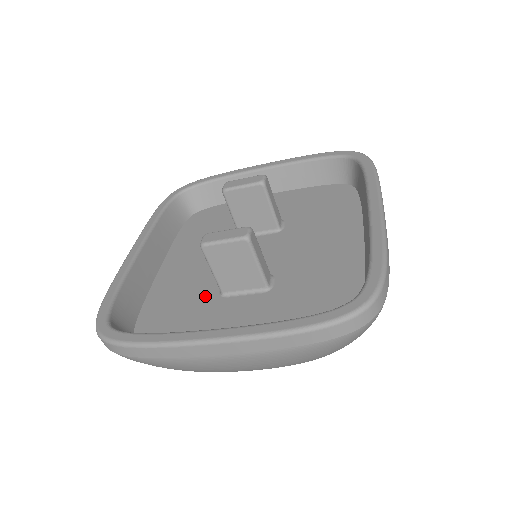
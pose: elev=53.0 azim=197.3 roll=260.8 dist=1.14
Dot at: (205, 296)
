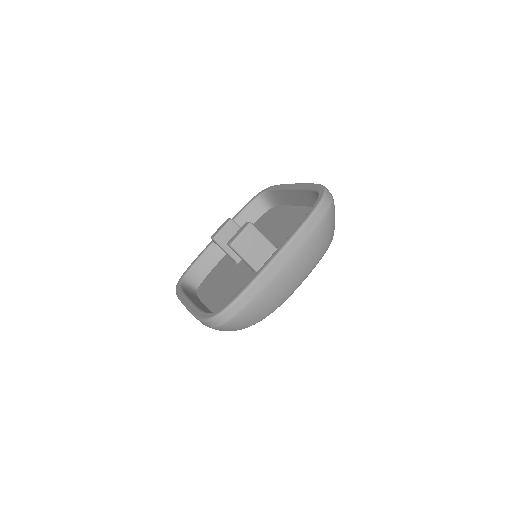
Dot at: occluded
